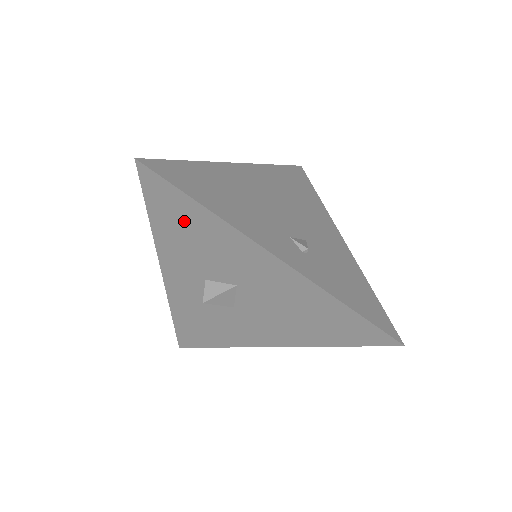
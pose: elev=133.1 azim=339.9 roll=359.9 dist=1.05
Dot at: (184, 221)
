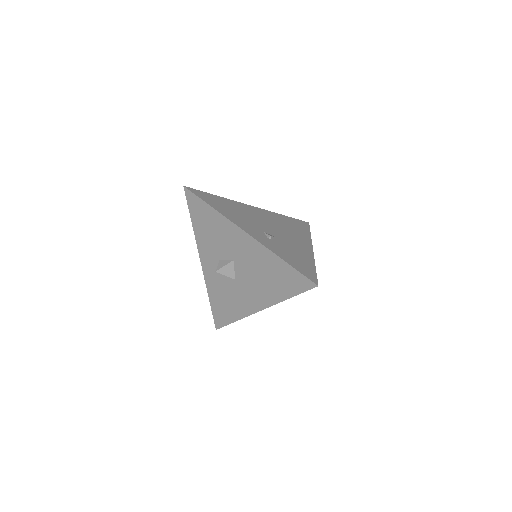
Dot at: (205, 219)
